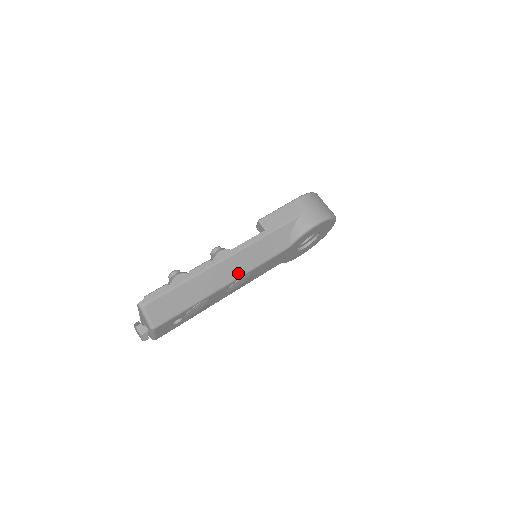
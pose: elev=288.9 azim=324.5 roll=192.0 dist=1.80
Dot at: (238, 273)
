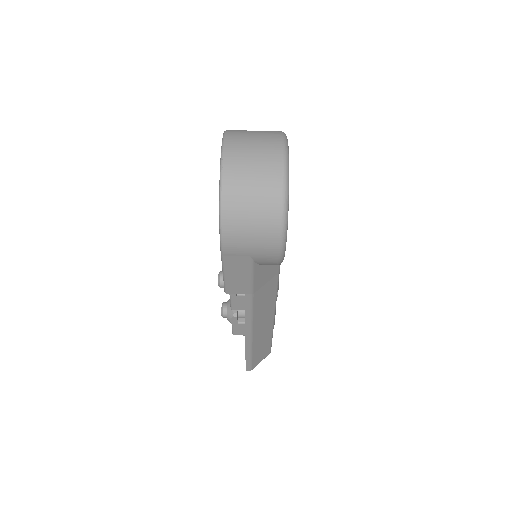
Dot at: (271, 308)
